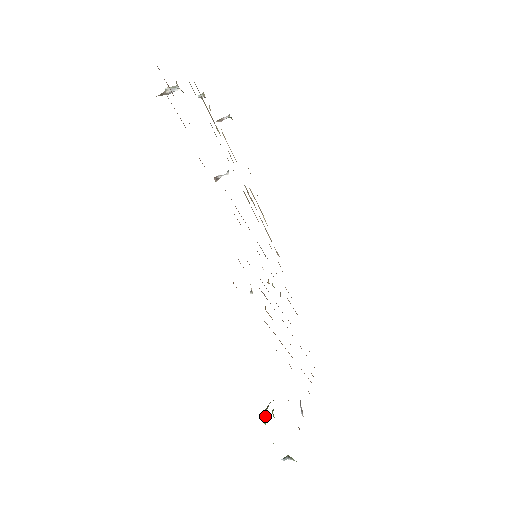
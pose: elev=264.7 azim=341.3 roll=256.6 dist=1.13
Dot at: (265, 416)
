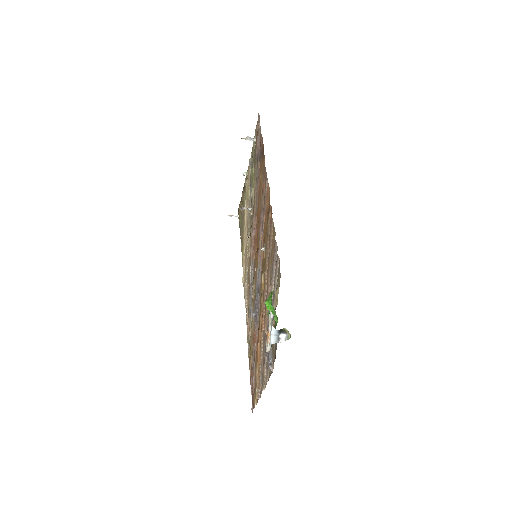
Dot at: (272, 293)
